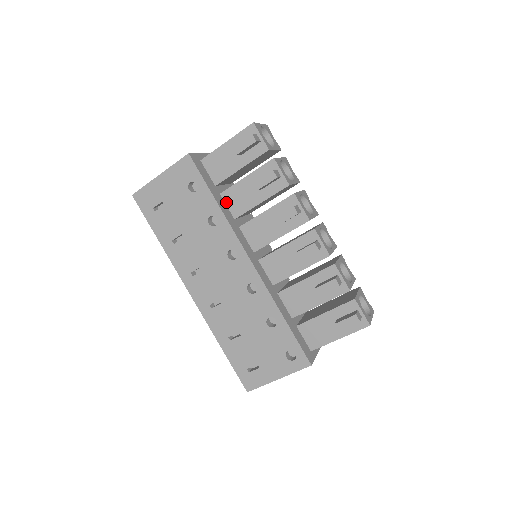
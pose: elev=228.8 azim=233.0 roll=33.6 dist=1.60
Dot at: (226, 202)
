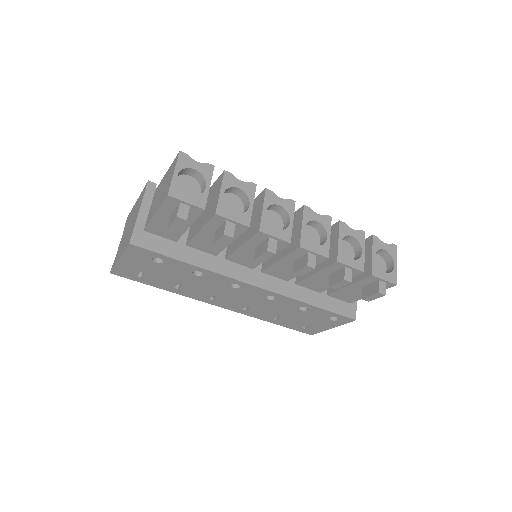
Dot at: (197, 249)
